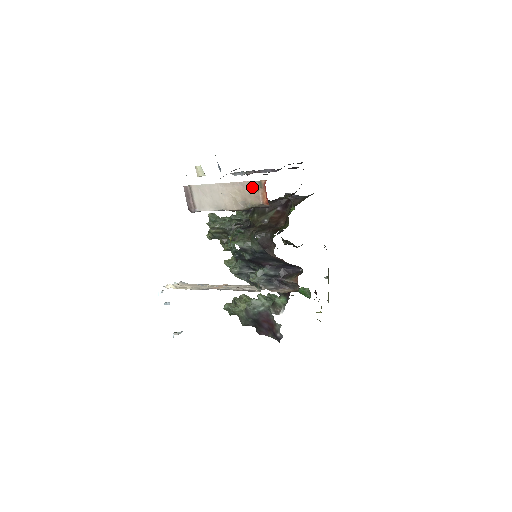
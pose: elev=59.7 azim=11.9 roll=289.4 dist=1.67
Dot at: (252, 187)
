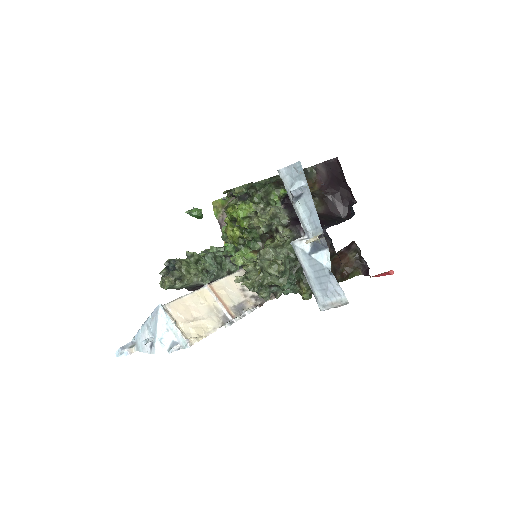
Dot at: occluded
